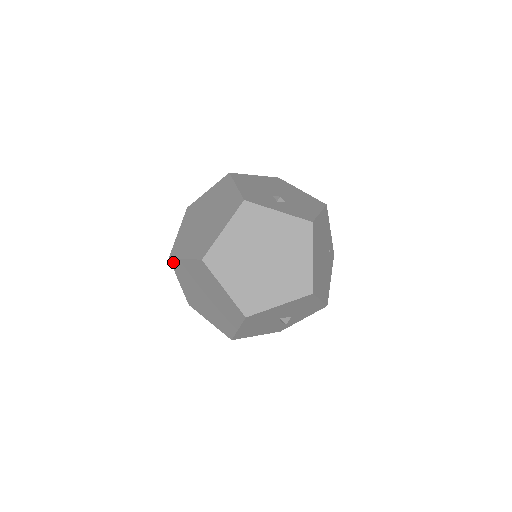
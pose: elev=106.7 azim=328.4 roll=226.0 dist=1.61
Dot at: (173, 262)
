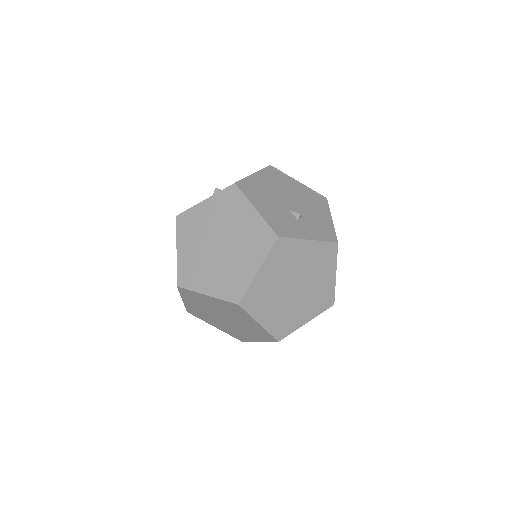
Dot at: (183, 290)
